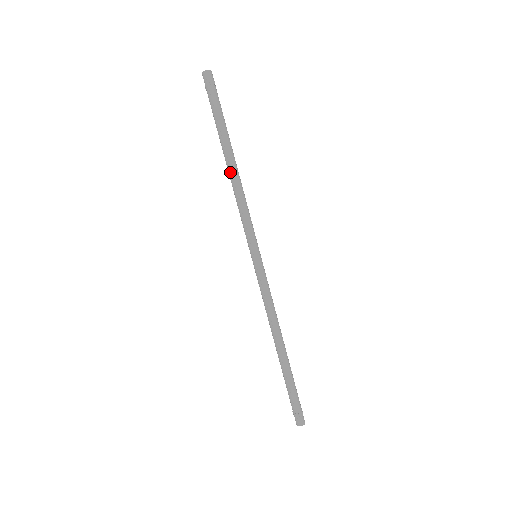
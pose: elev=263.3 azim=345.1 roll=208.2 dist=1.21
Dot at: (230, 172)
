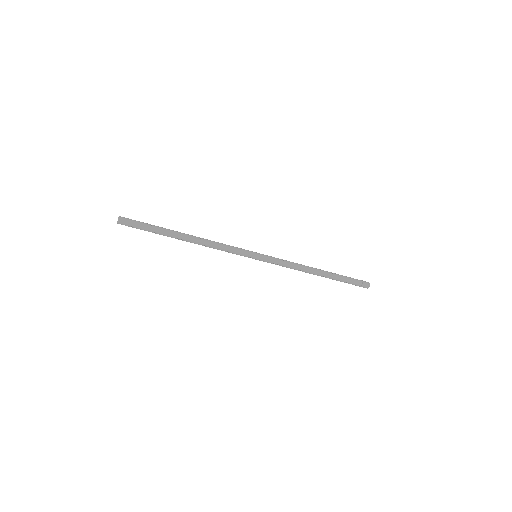
Dot at: (194, 243)
